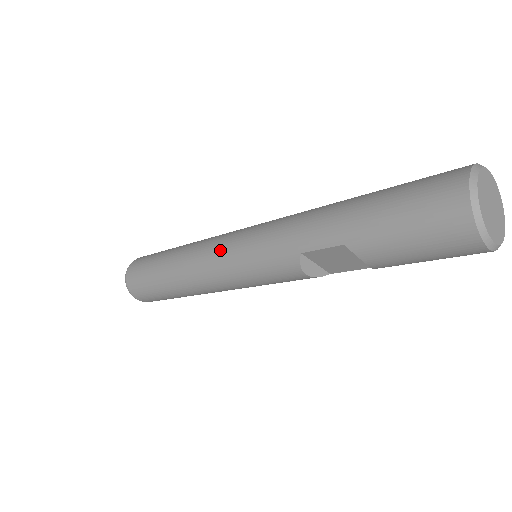
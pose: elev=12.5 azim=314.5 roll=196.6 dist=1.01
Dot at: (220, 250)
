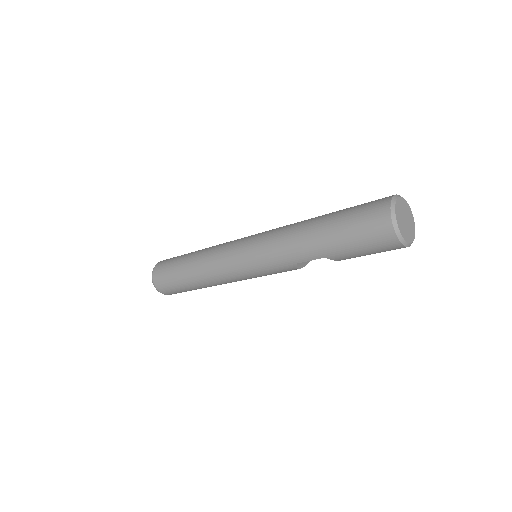
Dot at: (233, 265)
